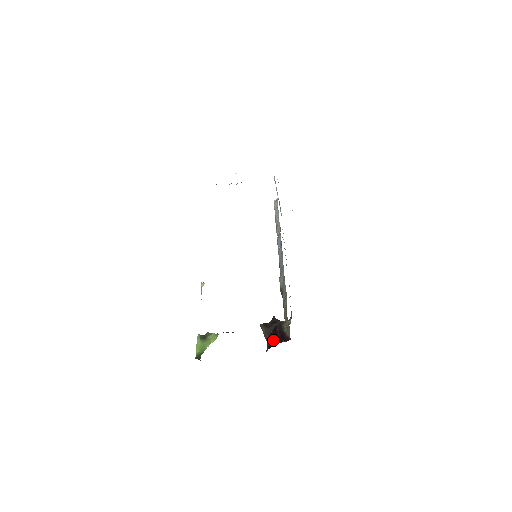
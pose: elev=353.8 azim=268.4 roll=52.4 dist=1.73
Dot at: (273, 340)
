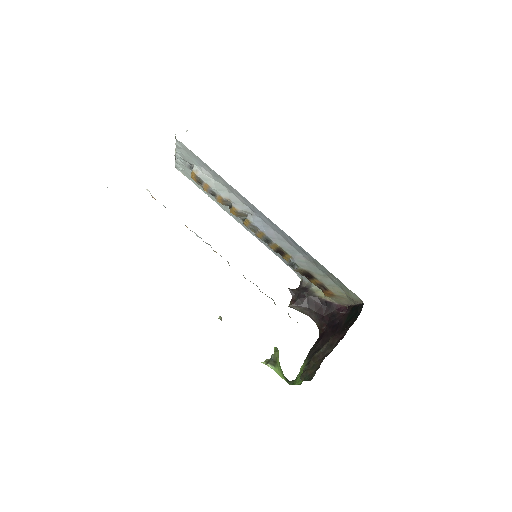
Dot at: (320, 313)
